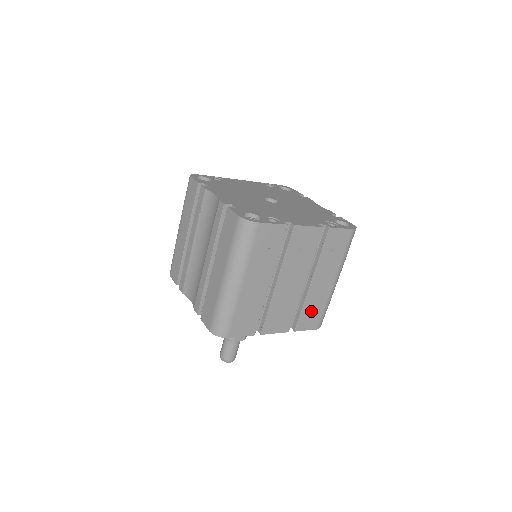
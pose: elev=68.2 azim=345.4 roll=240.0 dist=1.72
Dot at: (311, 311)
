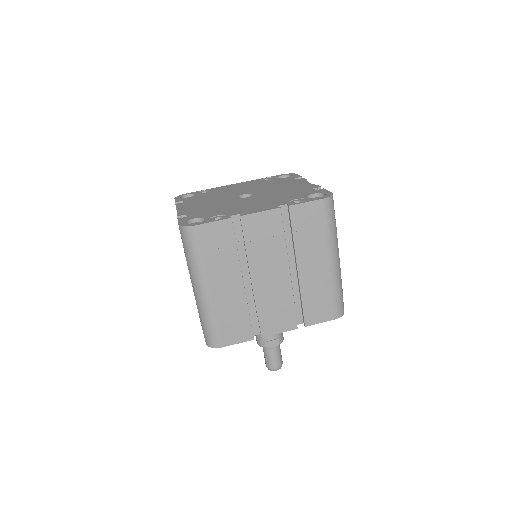
Dot at: (316, 301)
